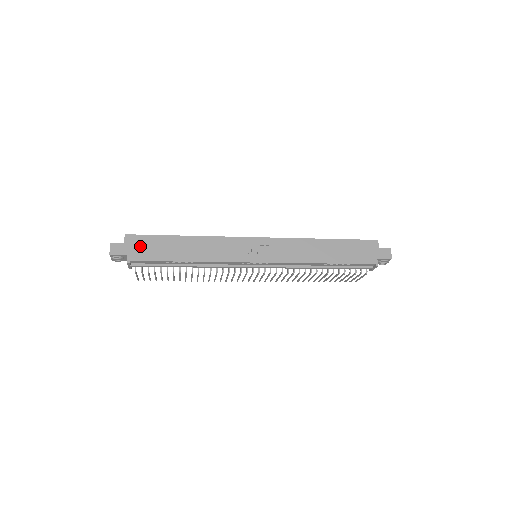
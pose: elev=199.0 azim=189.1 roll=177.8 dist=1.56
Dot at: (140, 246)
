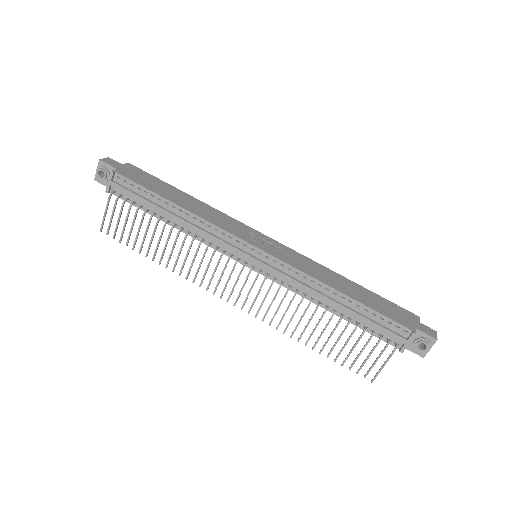
Dot at: (136, 173)
